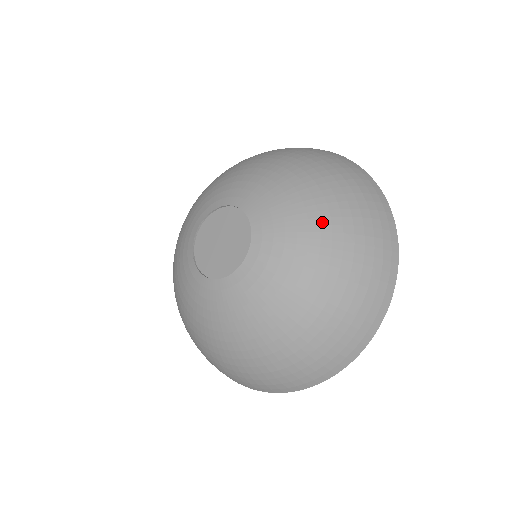
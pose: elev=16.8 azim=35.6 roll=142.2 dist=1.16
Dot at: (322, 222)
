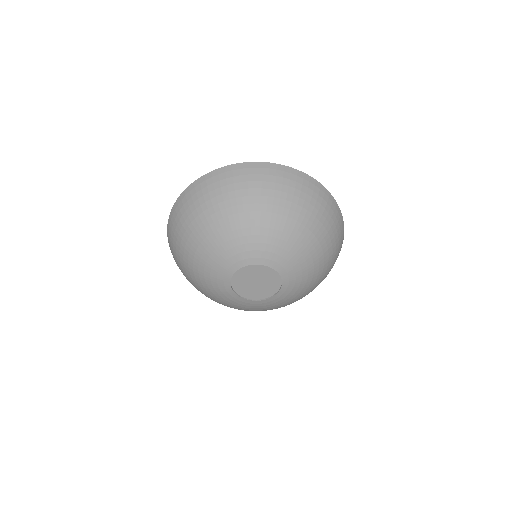
Dot at: (288, 224)
